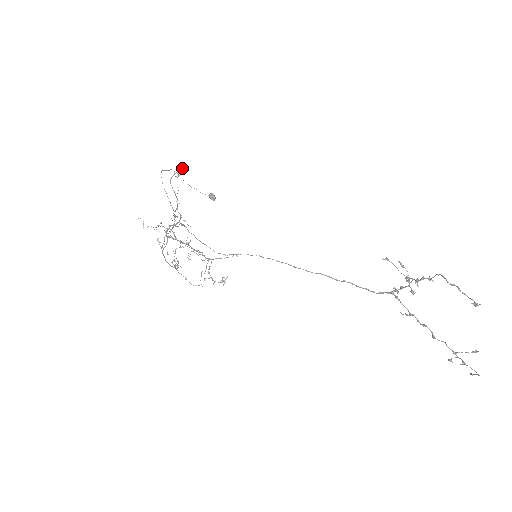
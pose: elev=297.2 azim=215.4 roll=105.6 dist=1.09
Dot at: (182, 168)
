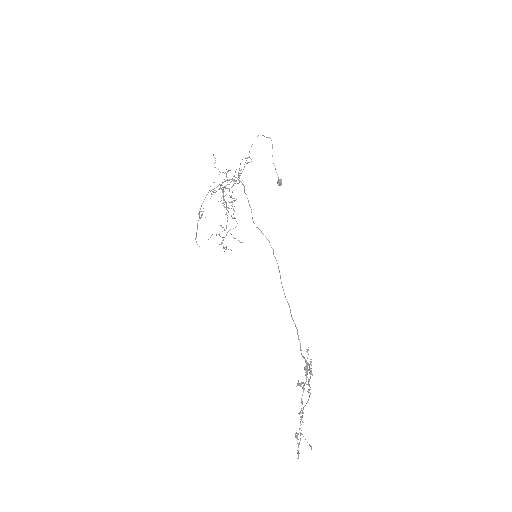
Dot at: occluded
